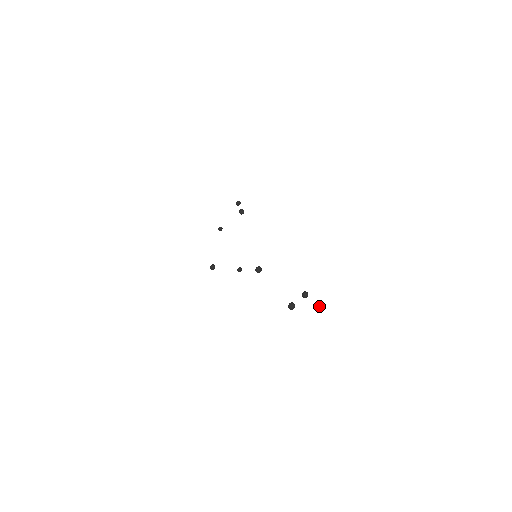
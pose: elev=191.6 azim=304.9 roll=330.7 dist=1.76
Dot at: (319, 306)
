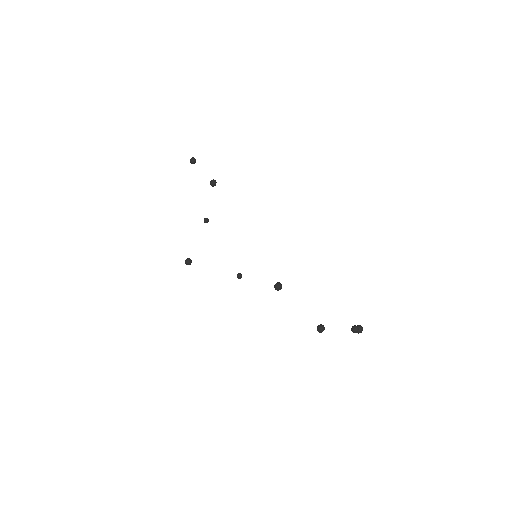
Dot at: occluded
